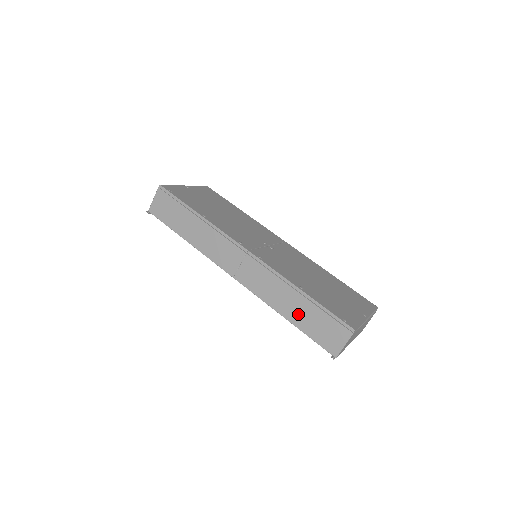
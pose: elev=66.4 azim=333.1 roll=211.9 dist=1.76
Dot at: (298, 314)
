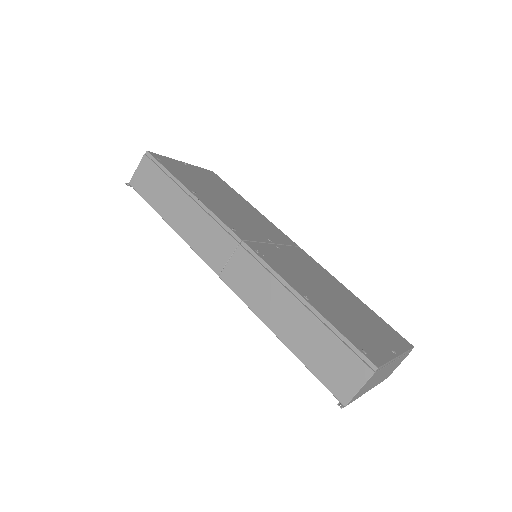
Dot at: (298, 335)
